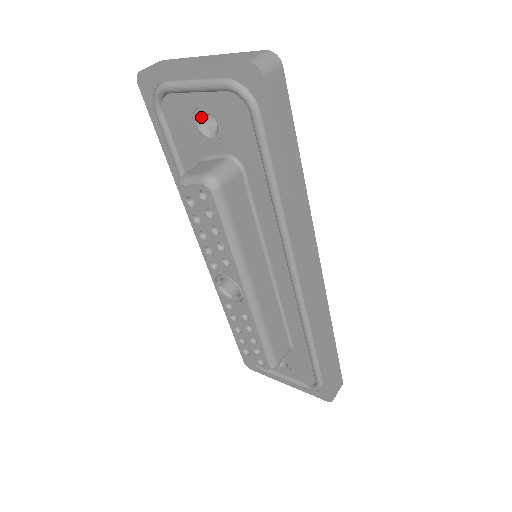
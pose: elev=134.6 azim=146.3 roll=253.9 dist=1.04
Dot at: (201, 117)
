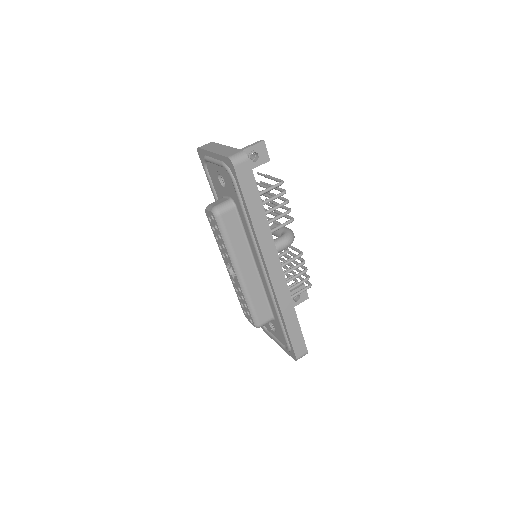
Dot at: (220, 176)
